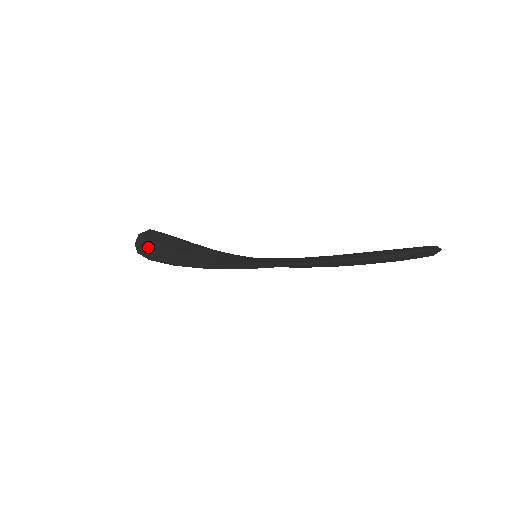
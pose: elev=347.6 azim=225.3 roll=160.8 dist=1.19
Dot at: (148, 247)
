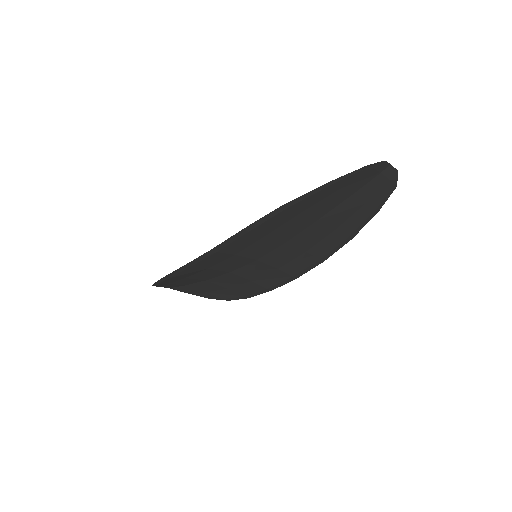
Dot at: occluded
